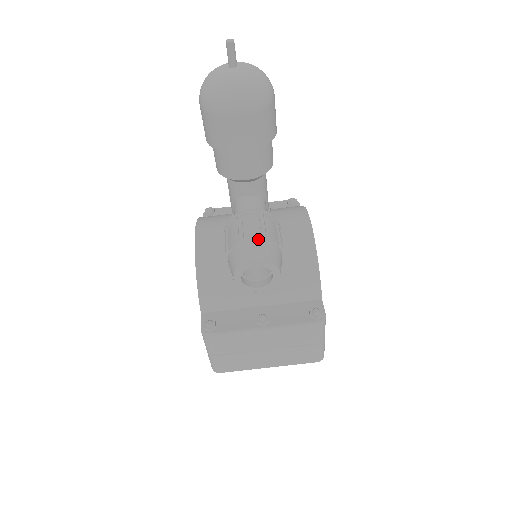
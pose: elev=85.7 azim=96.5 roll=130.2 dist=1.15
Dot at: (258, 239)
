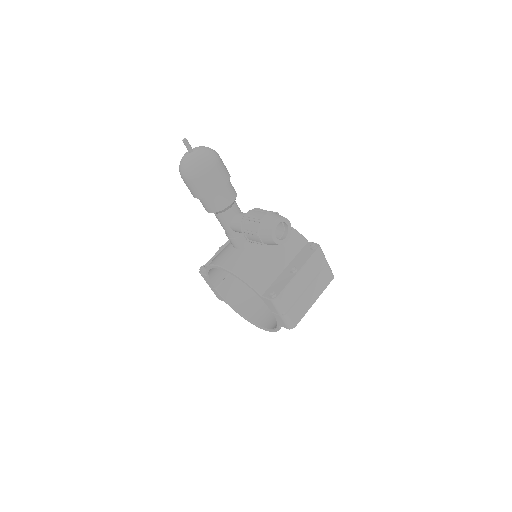
Dot at: (267, 215)
